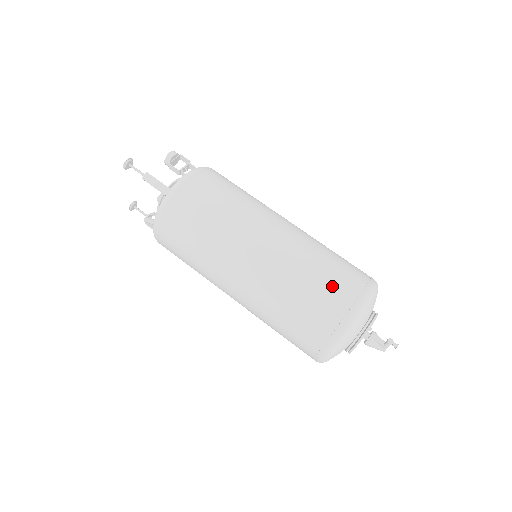
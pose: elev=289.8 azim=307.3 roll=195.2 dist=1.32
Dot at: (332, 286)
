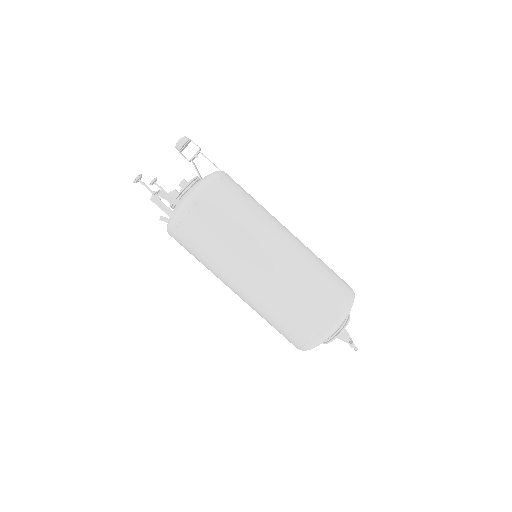
Dot at: (305, 317)
